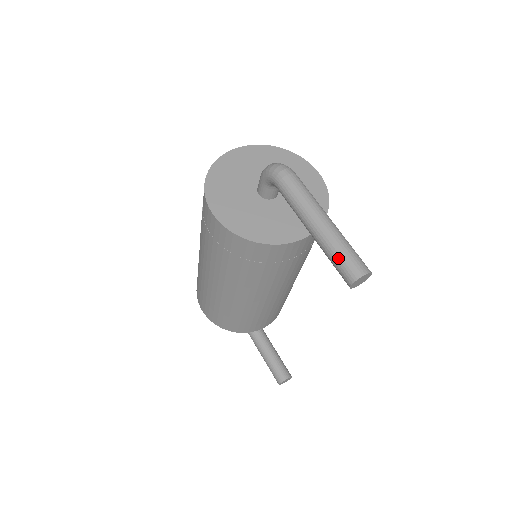
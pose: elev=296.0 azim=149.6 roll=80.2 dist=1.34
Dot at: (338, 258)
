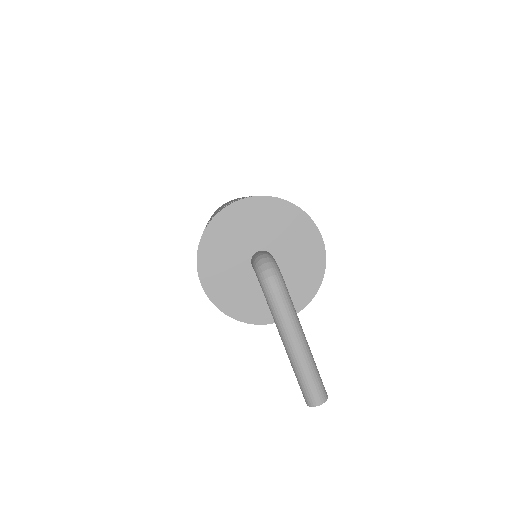
Dot at: (301, 384)
